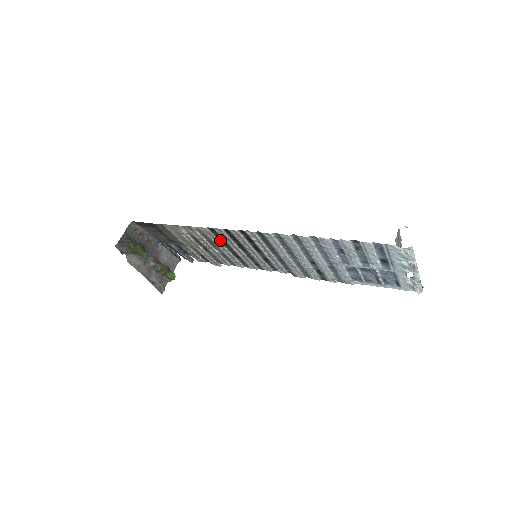
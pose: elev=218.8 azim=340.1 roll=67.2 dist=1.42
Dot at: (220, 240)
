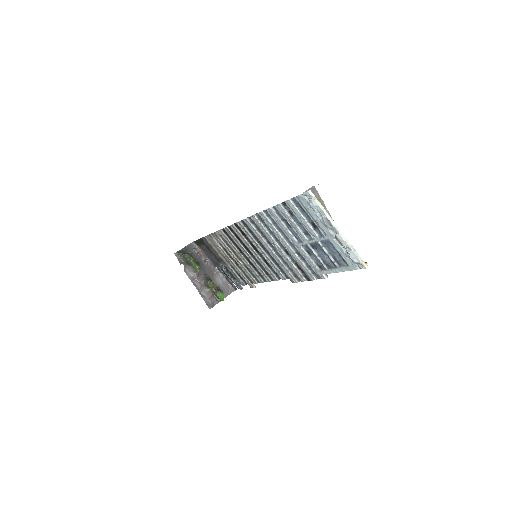
Dot at: (235, 245)
